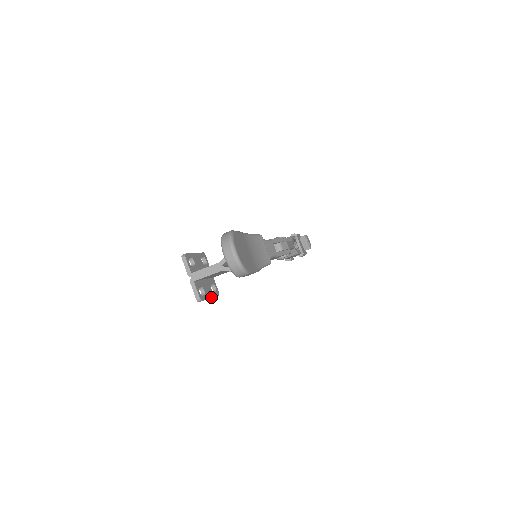
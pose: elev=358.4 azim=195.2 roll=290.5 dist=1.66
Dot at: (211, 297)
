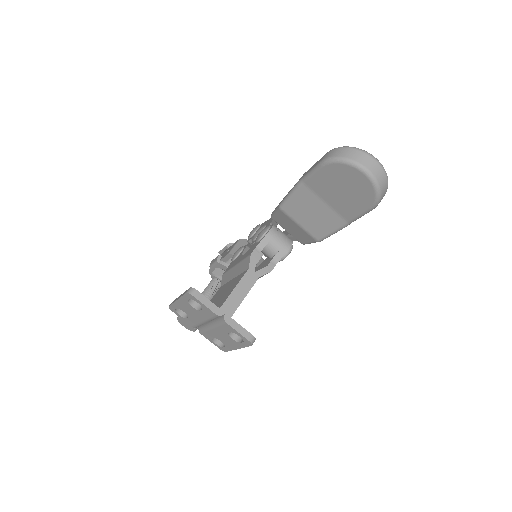
Dot at: occluded
